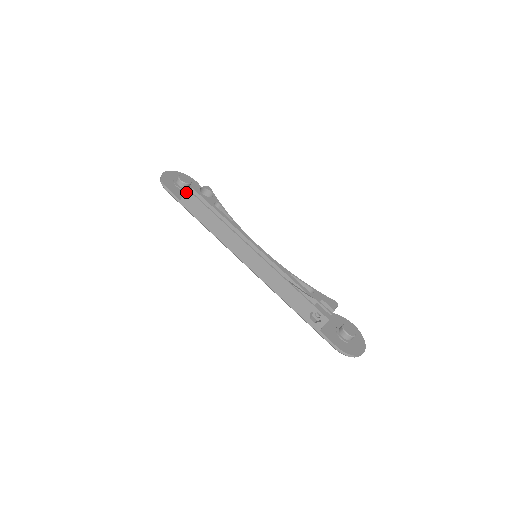
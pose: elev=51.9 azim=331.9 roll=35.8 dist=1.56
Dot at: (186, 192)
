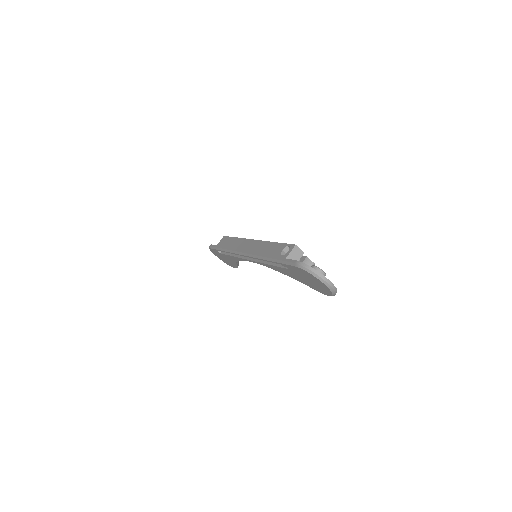
Dot at: (223, 238)
